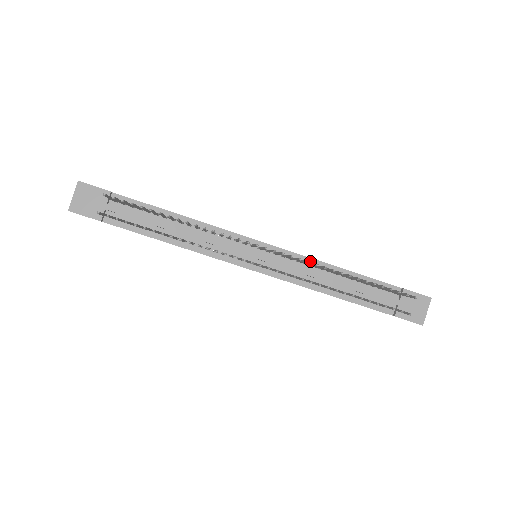
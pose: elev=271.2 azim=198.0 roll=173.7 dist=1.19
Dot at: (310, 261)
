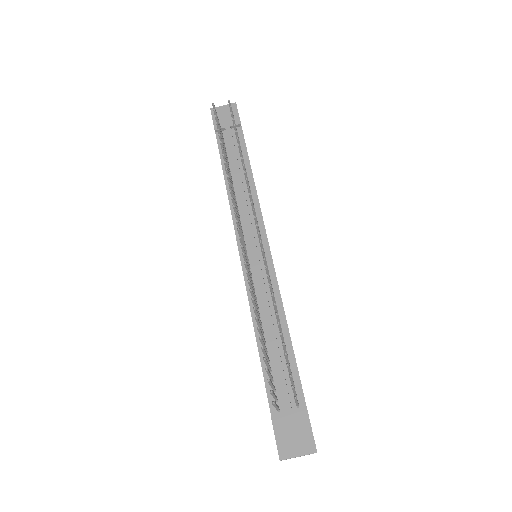
Dot at: (278, 298)
